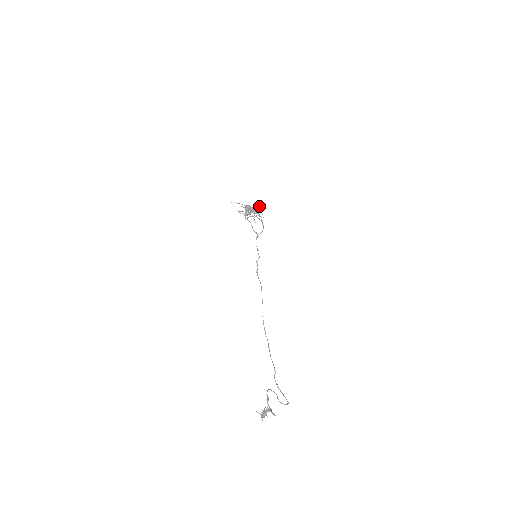
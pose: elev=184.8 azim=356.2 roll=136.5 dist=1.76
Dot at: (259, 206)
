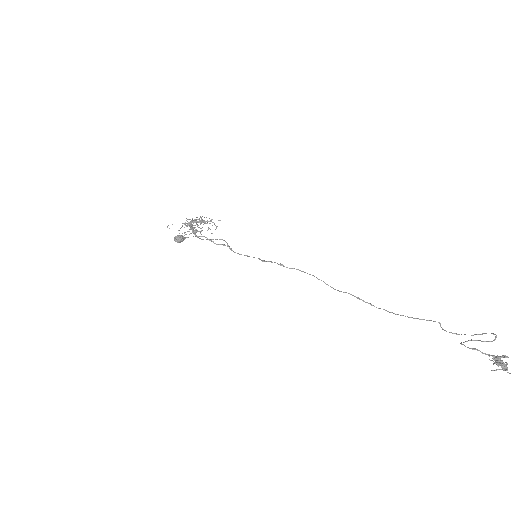
Dot at: occluded
